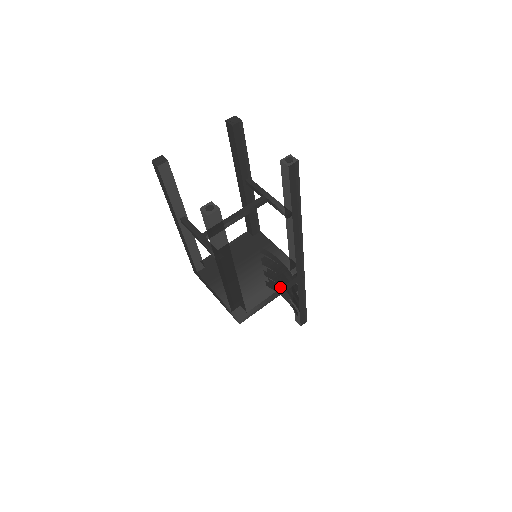
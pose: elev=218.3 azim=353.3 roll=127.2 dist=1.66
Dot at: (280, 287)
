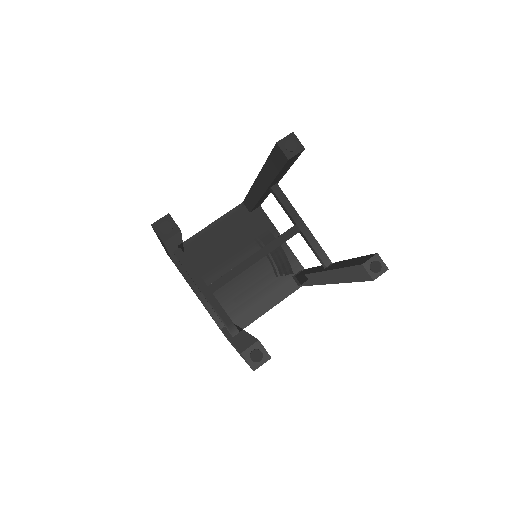
Dot at: (281, 300)
